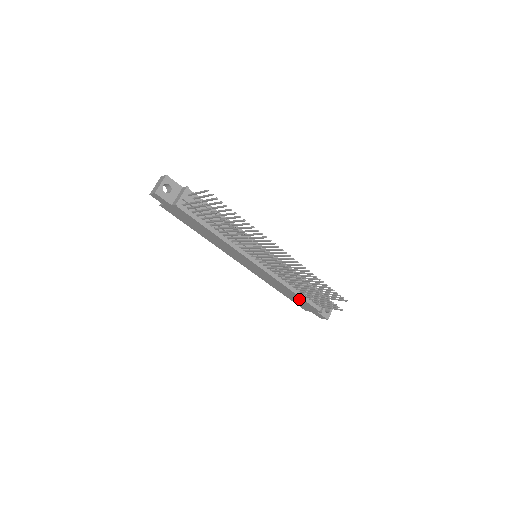
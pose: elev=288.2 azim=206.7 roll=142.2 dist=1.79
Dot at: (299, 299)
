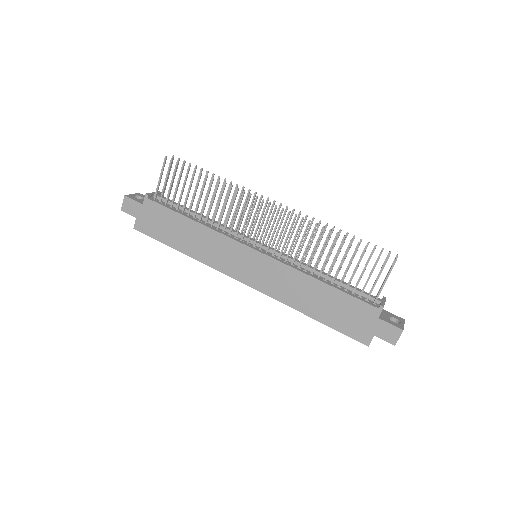
Dot at: (339, 302)
